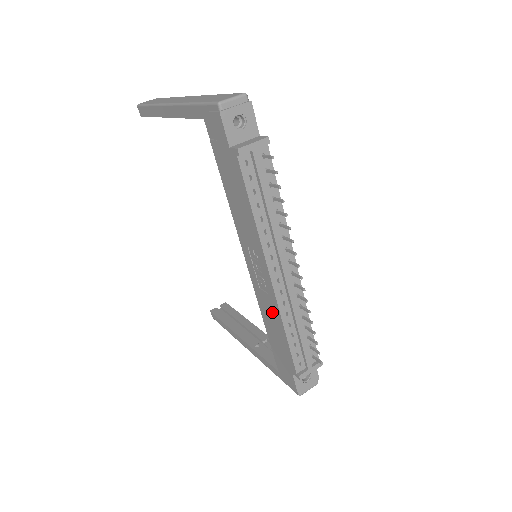
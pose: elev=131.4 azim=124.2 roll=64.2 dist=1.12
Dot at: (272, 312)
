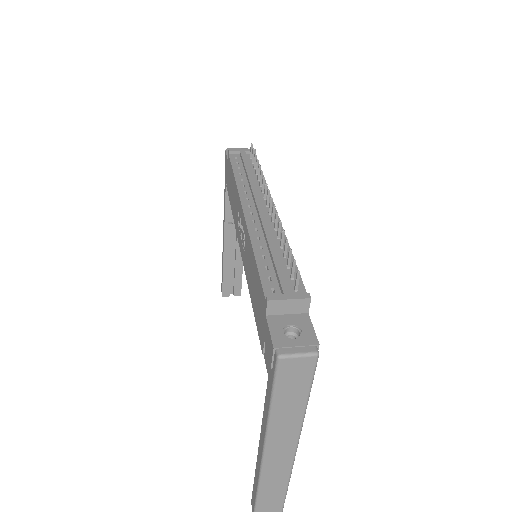
Dot at: (249, 256)
